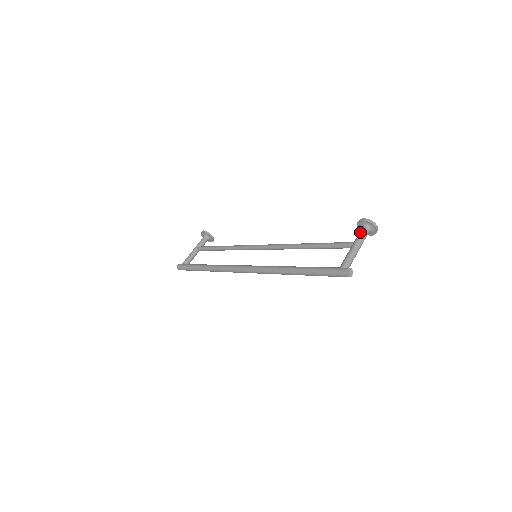
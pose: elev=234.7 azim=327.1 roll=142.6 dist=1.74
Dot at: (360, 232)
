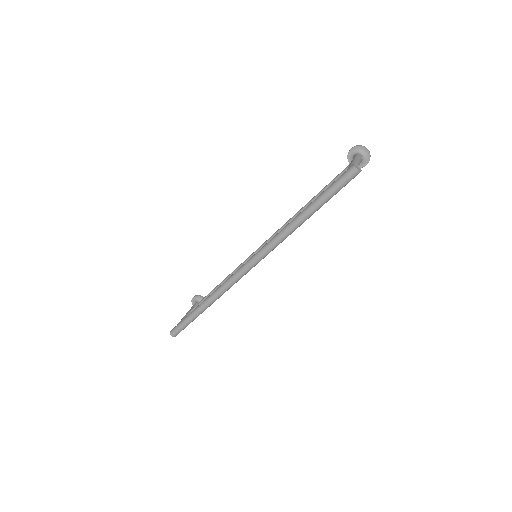
Dot at: occluded
